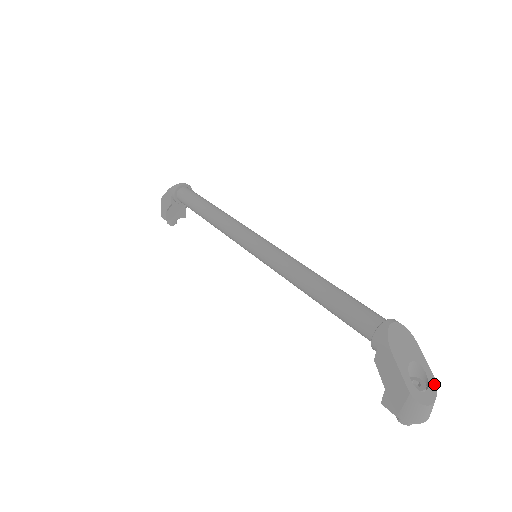
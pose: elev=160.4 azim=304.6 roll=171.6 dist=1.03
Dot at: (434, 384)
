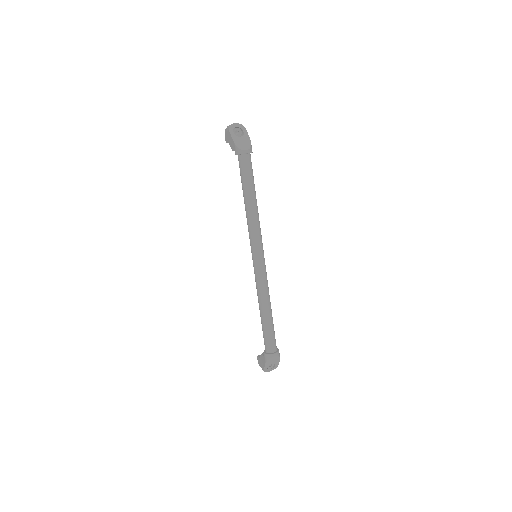
Dot at: (276, 367)
